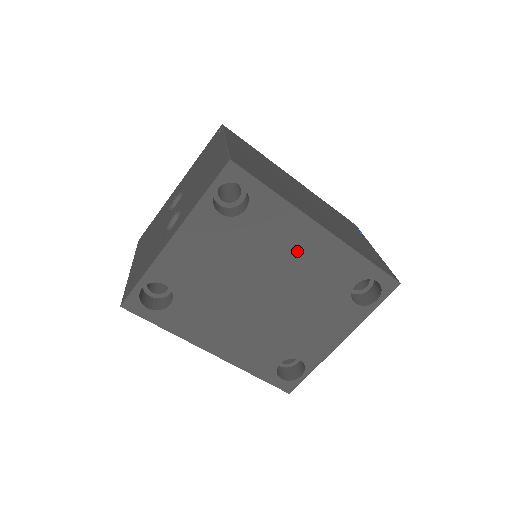
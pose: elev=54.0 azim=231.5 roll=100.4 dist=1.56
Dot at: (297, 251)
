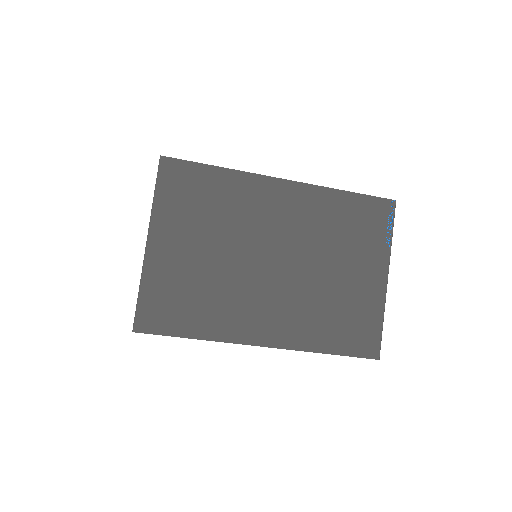
Dot at: occluded
